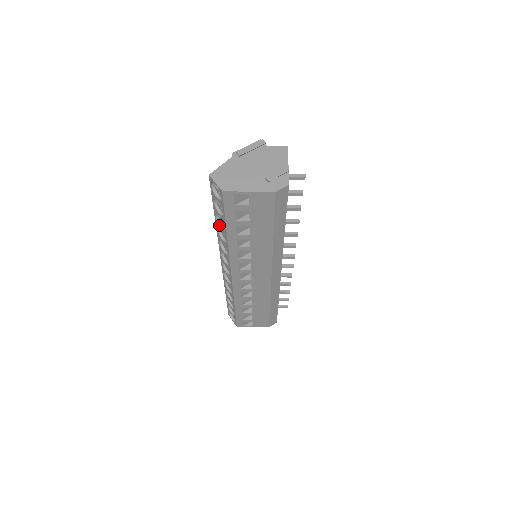
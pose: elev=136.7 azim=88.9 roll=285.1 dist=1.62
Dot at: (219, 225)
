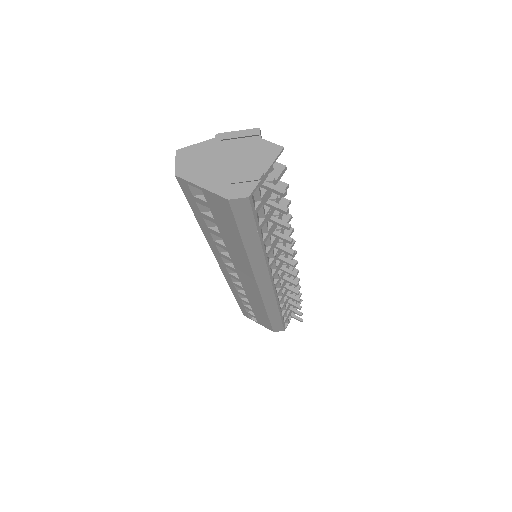
Dot at: occluded
